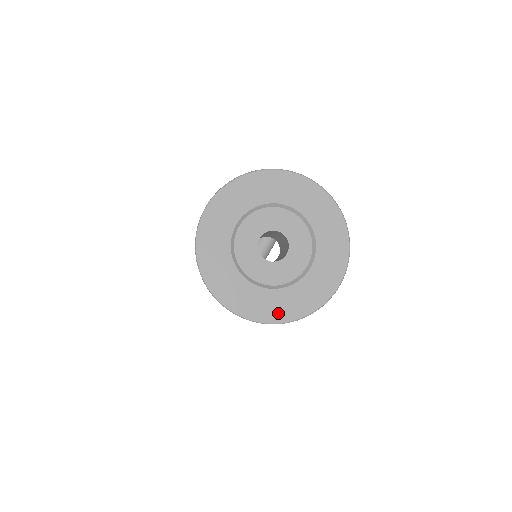
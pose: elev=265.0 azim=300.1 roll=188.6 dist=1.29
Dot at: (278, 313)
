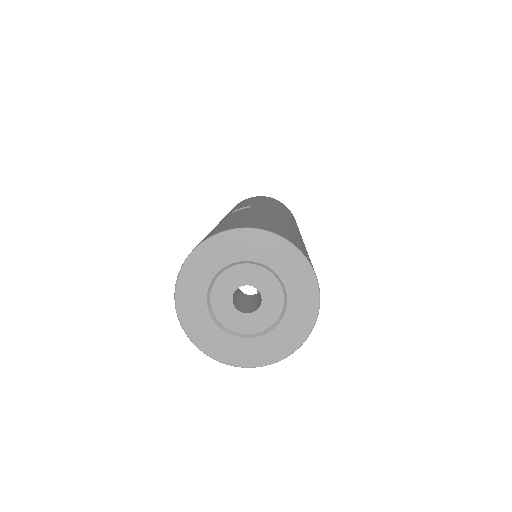
Dot at: (295, 338)
